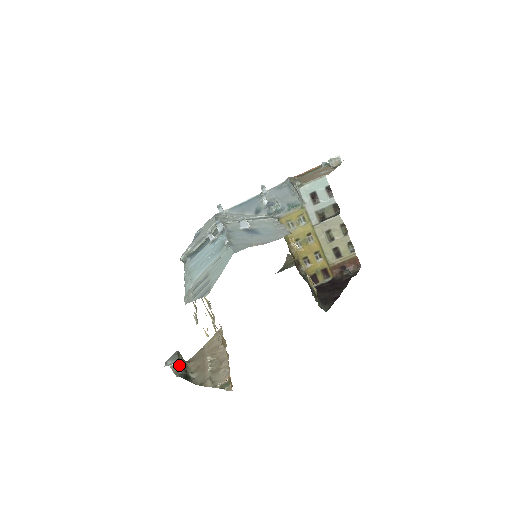
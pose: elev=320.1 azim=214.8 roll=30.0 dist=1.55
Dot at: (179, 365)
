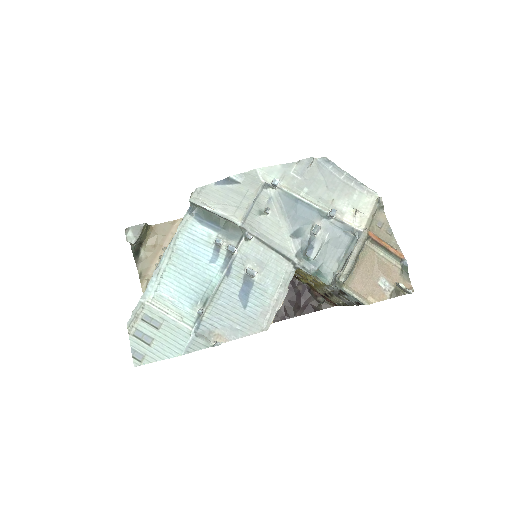
Dot at: (136, 243)
